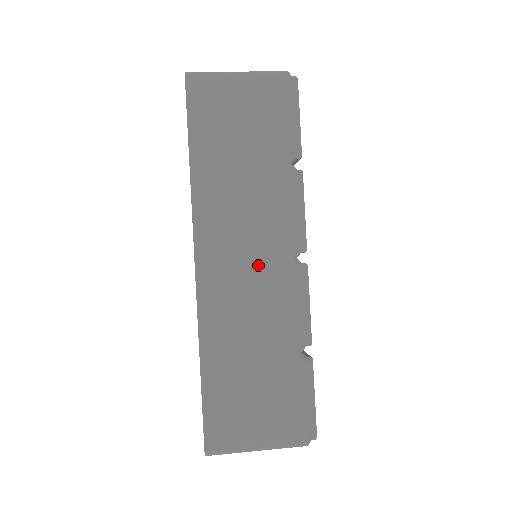
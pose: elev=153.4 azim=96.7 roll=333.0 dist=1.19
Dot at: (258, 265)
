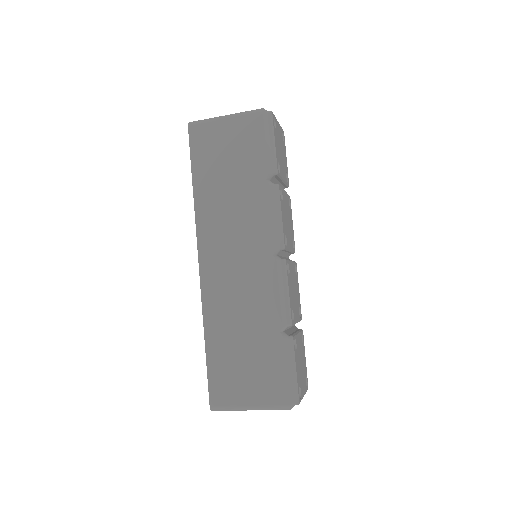
Dot at: (245, 261)
